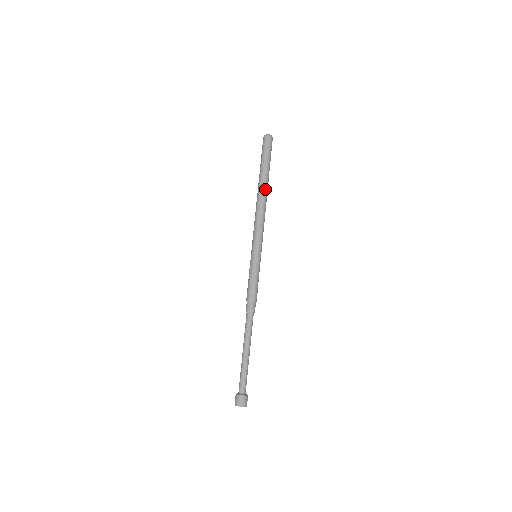
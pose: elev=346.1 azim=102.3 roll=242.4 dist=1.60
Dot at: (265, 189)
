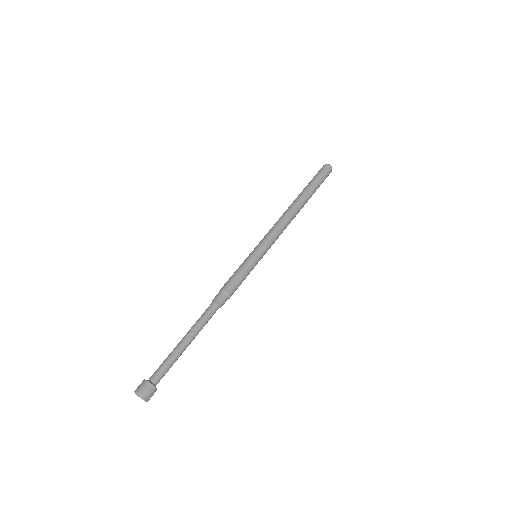
Dot at: (298, 202)
